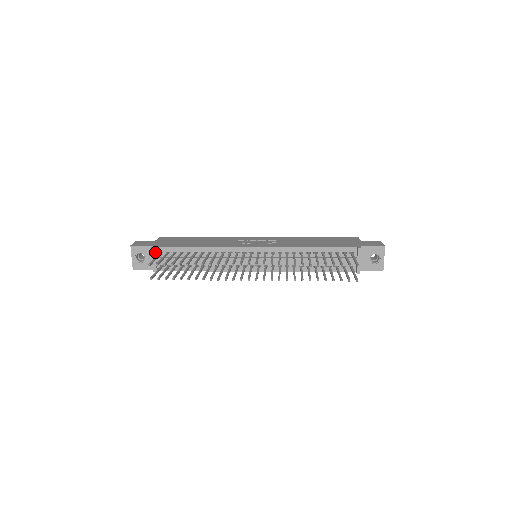
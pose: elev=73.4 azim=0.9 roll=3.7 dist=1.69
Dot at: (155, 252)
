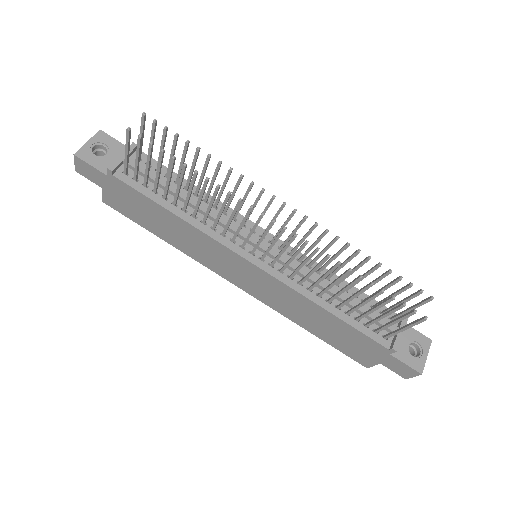
Dot at: (132, 151)
